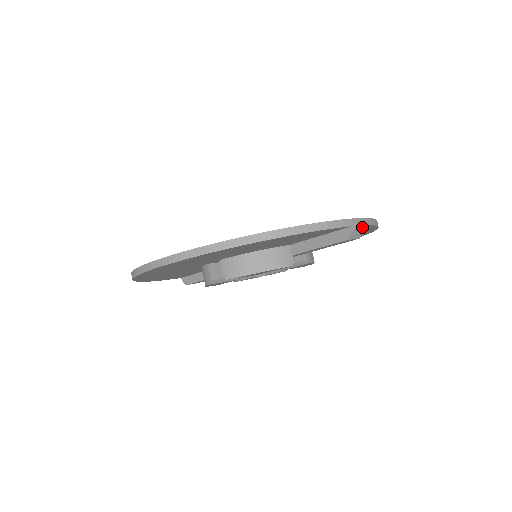
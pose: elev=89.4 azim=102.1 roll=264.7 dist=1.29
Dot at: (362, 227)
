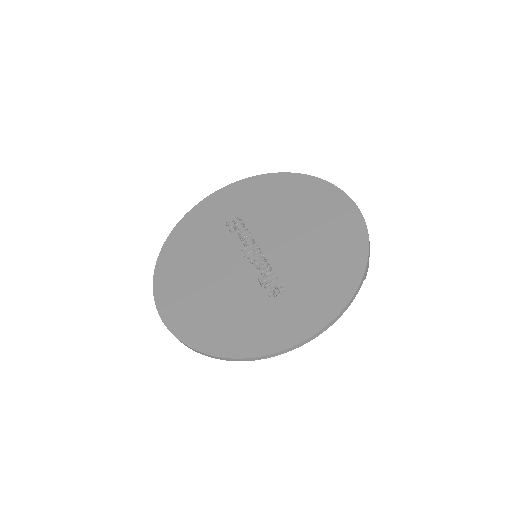
Dot at: (368, 266)
